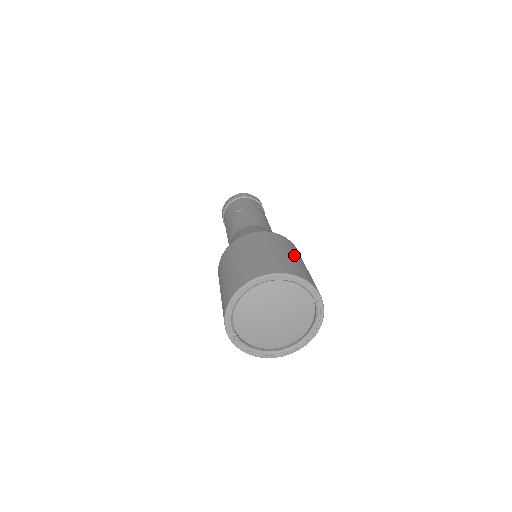
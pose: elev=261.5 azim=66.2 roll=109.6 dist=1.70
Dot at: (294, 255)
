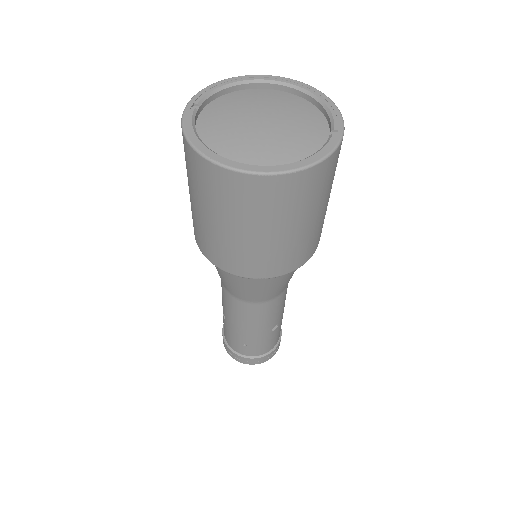
Dot at: occluded
